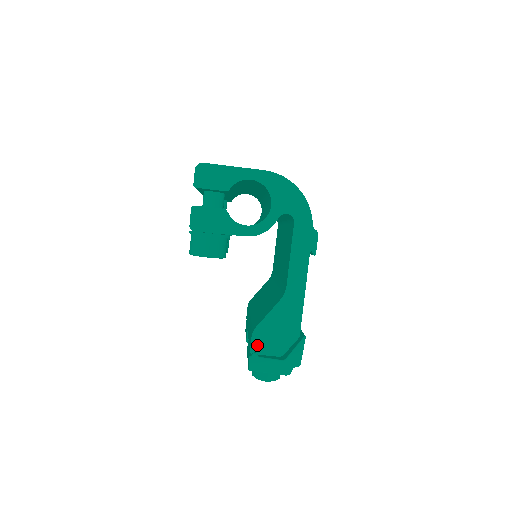
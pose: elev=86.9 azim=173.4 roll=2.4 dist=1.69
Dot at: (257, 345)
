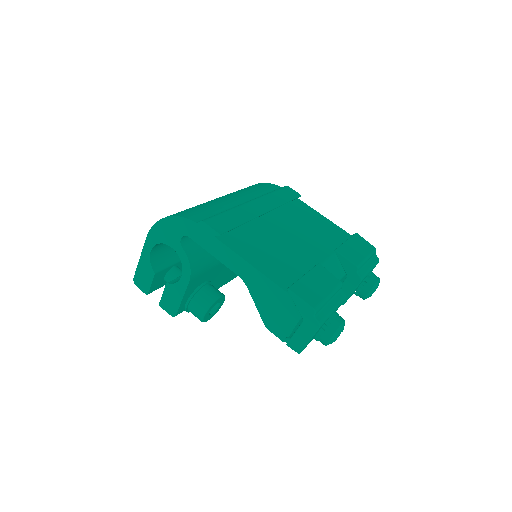
Dot at: (279, 332)
